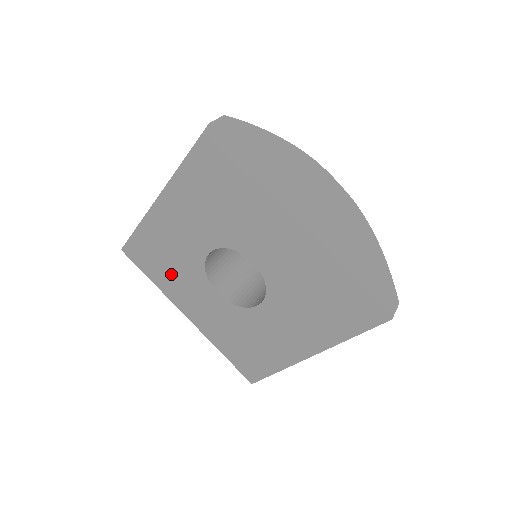
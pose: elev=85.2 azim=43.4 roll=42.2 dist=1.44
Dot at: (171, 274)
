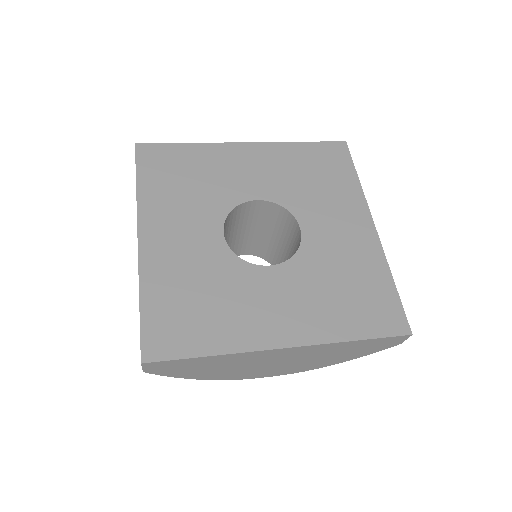
Dot at: (179, 191)
